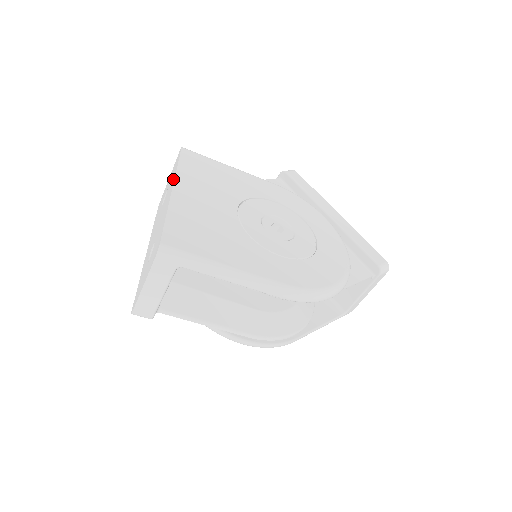
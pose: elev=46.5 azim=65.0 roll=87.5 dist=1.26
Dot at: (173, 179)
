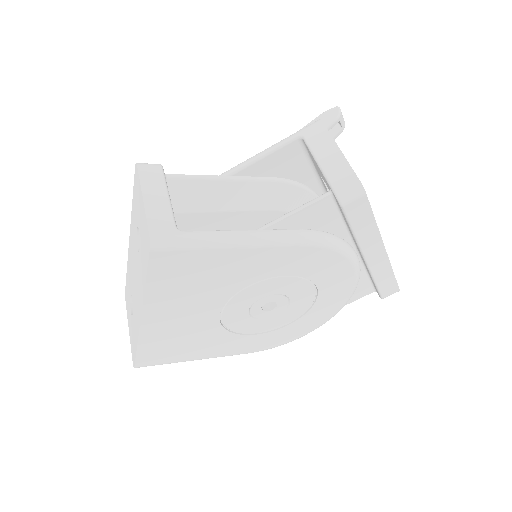
Dot at: (141, 294)
